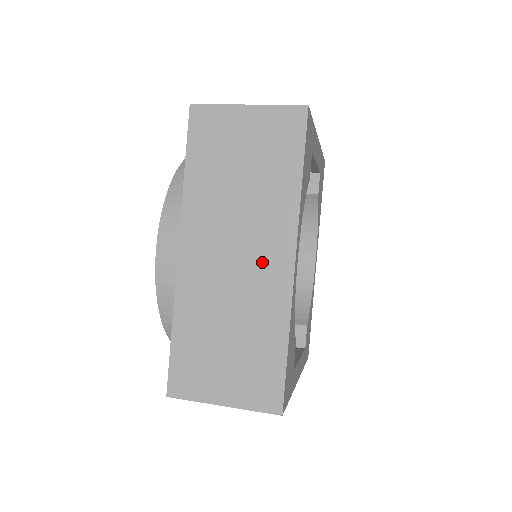
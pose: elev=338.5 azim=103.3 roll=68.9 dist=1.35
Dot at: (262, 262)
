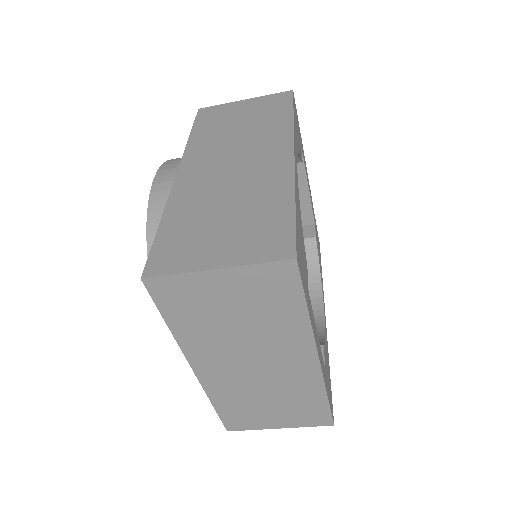
Dot at: (261, 160)
